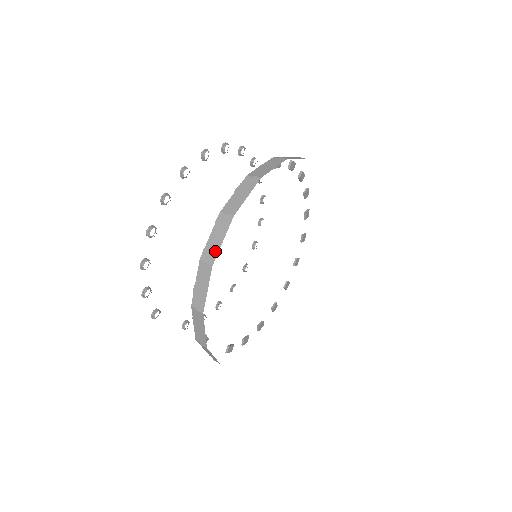
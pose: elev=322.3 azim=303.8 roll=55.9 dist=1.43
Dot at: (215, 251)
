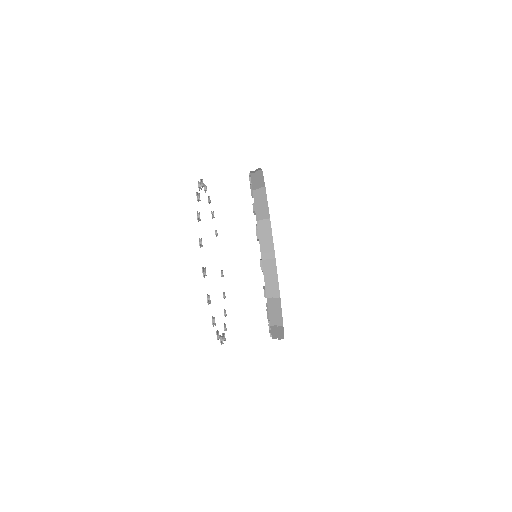
Dot at: occluded
